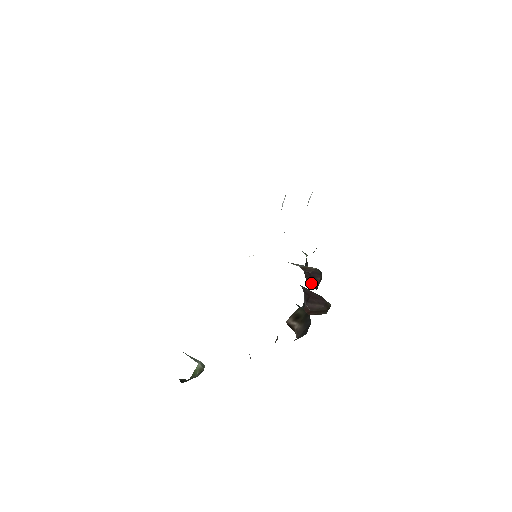
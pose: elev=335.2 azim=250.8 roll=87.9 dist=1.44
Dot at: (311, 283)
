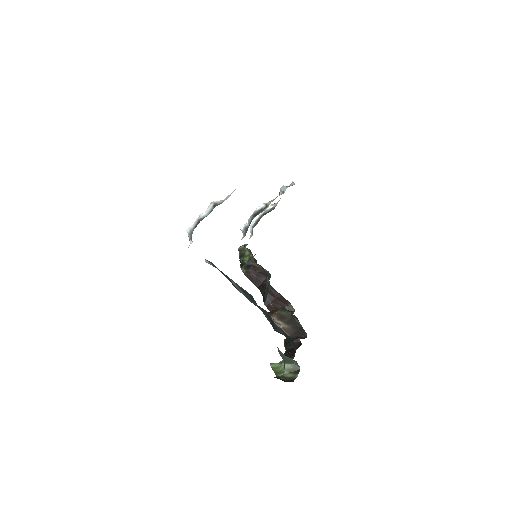
Dot at: (252, 279)
